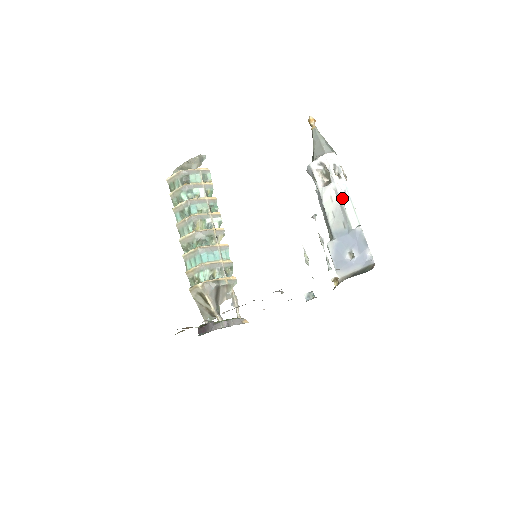
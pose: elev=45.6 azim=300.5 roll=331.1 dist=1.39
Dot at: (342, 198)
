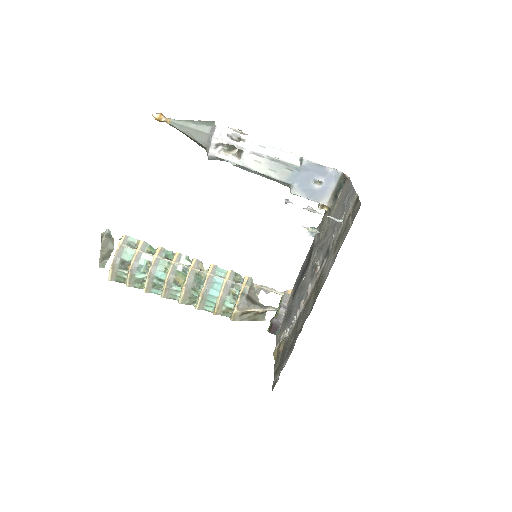
Dot at: (265, 154)
